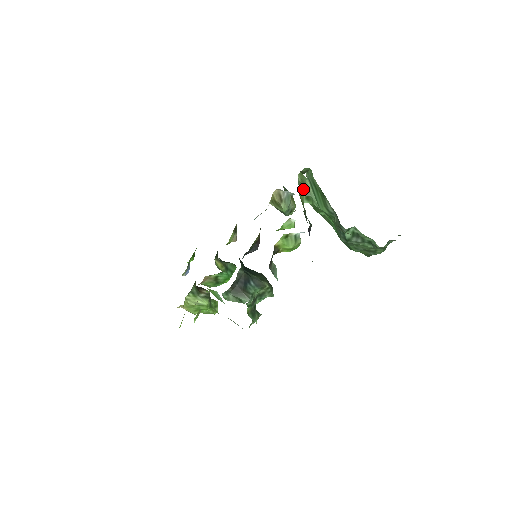
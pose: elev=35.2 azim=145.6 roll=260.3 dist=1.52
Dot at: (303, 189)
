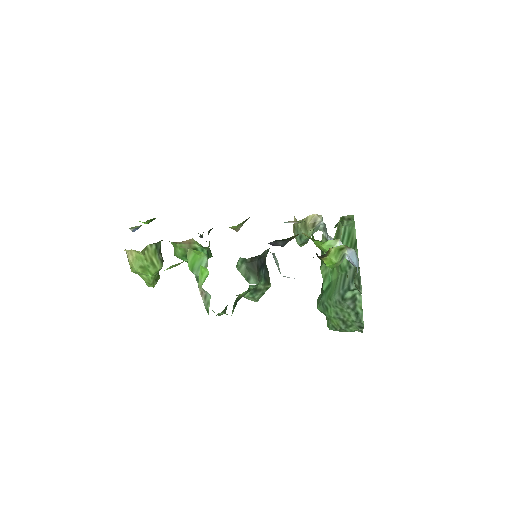
Dot at: (337, 231)
